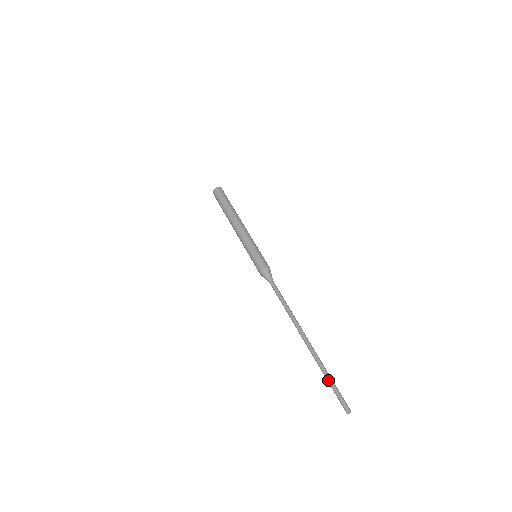
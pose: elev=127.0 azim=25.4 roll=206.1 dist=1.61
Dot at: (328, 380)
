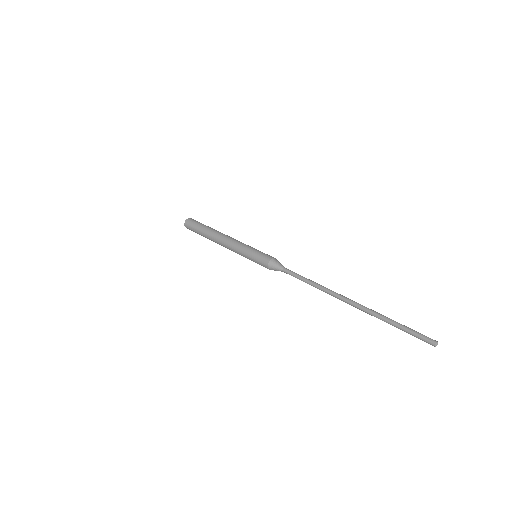
Dot at: (397, 322)
